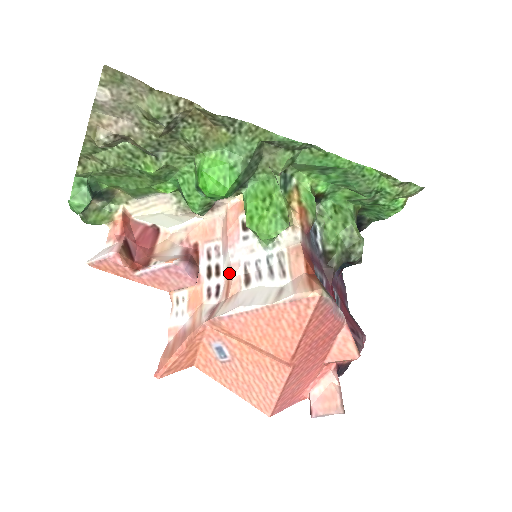
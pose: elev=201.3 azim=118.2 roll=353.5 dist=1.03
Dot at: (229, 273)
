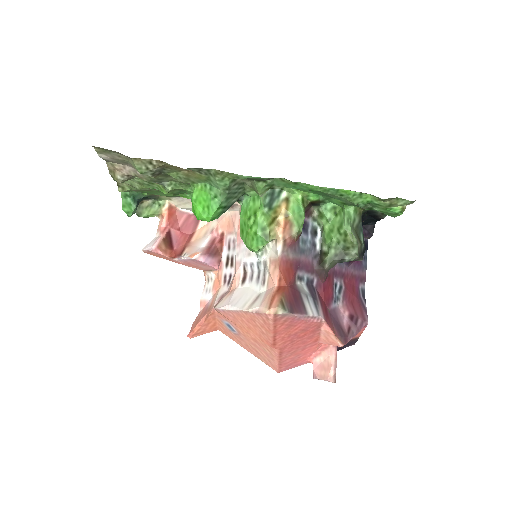
Dot at: (235, 268)
